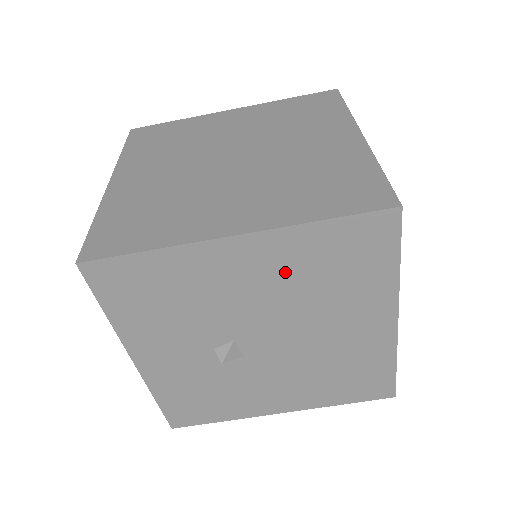
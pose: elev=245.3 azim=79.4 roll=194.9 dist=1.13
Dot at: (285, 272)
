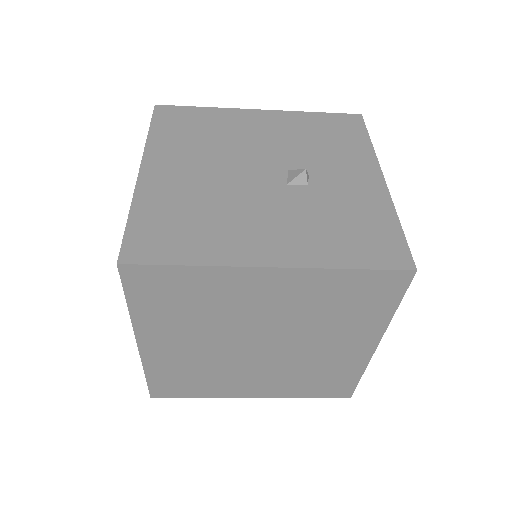
Dot at: occluded
